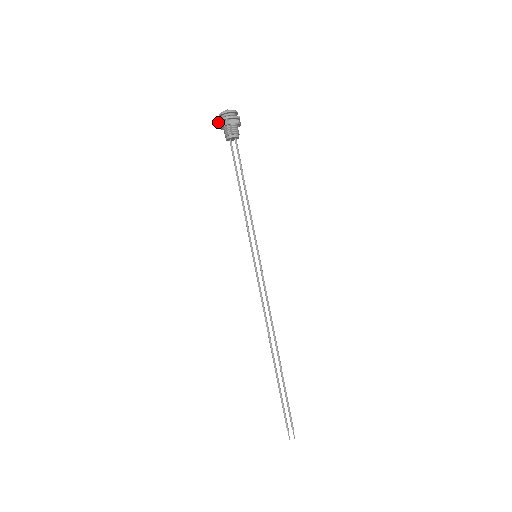
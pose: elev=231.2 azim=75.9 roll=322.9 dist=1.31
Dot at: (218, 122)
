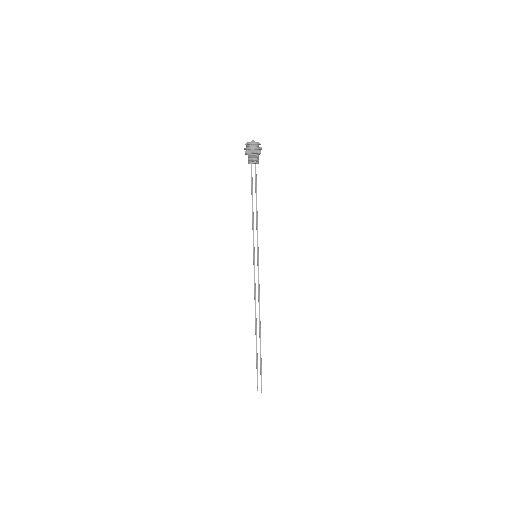
Dot at: (244, 149)
